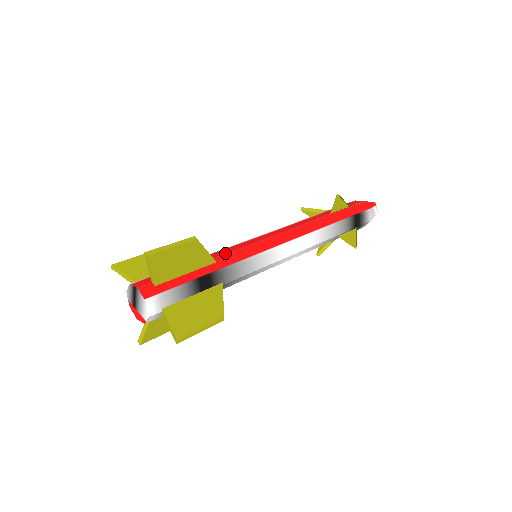
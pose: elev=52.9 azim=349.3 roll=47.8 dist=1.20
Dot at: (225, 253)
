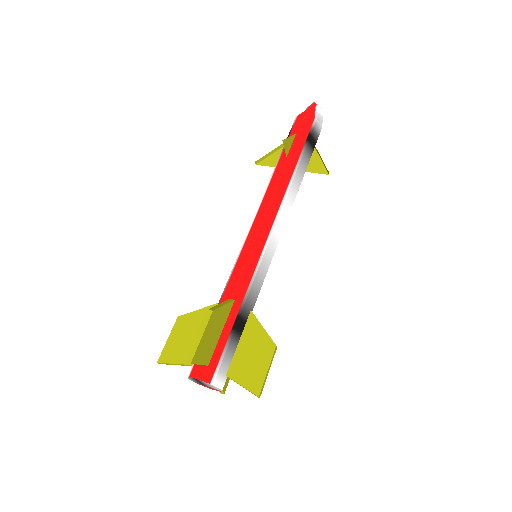
Dot at: (234, 284)
